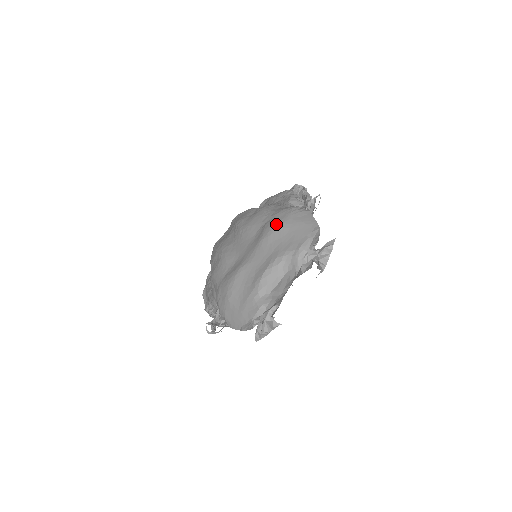
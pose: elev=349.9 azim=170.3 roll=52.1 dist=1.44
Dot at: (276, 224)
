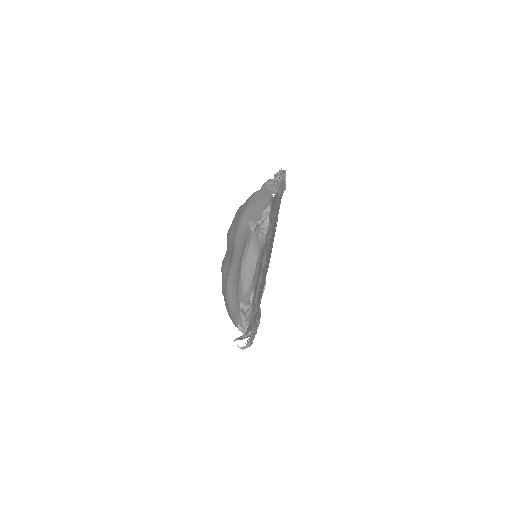
Dot at: (240, 216)
